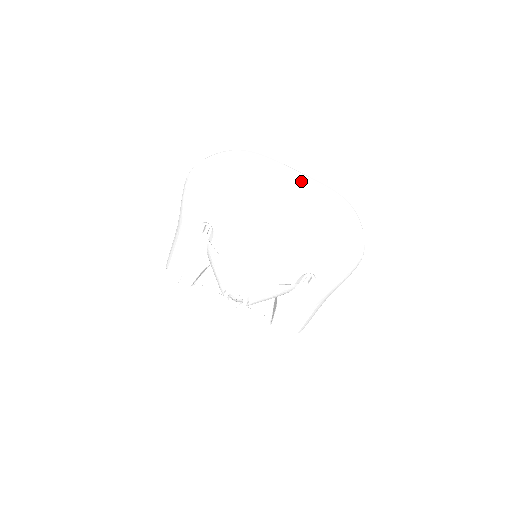
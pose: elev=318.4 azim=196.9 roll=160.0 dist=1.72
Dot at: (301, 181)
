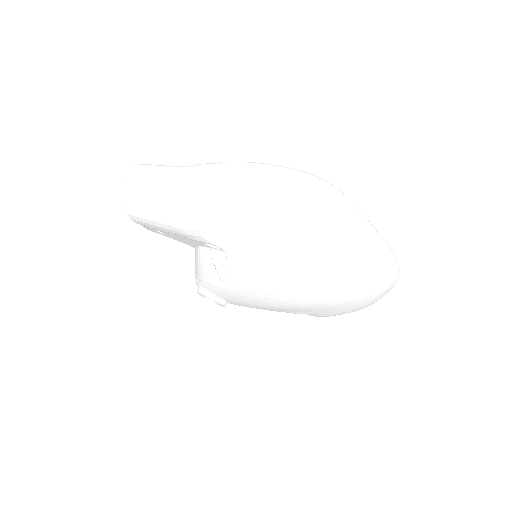
Dot at: (371, 248)
